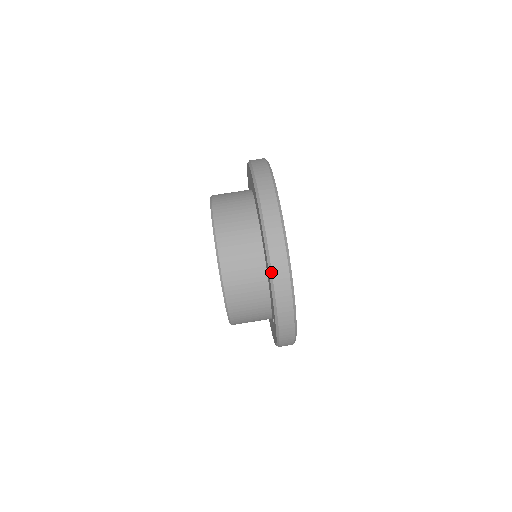
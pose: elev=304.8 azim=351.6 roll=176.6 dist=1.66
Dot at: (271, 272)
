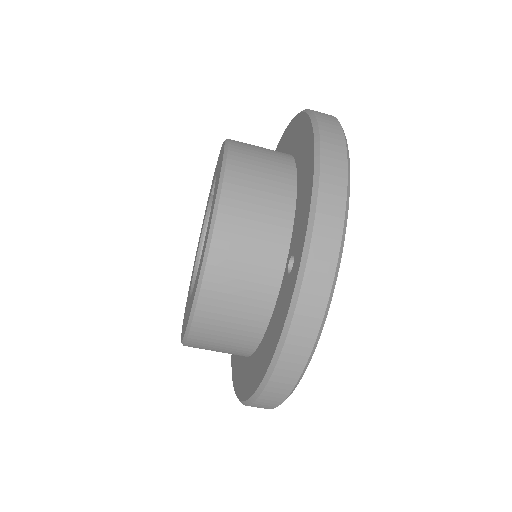
Dot at: (318, 133)
